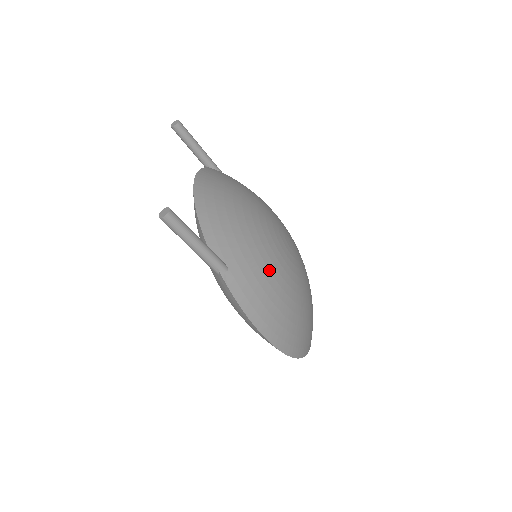
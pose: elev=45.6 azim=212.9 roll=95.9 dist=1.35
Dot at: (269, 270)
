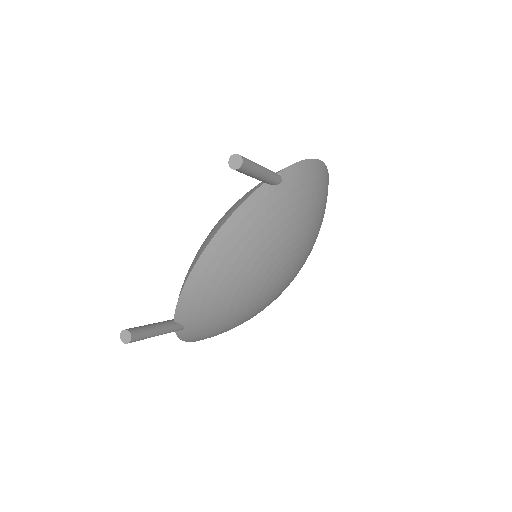
Dot at: (229, 322)
